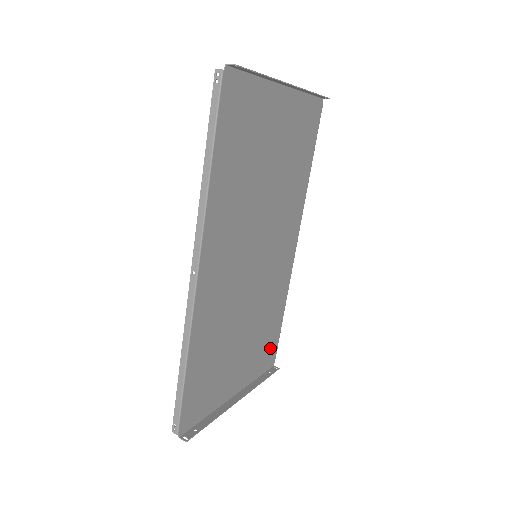
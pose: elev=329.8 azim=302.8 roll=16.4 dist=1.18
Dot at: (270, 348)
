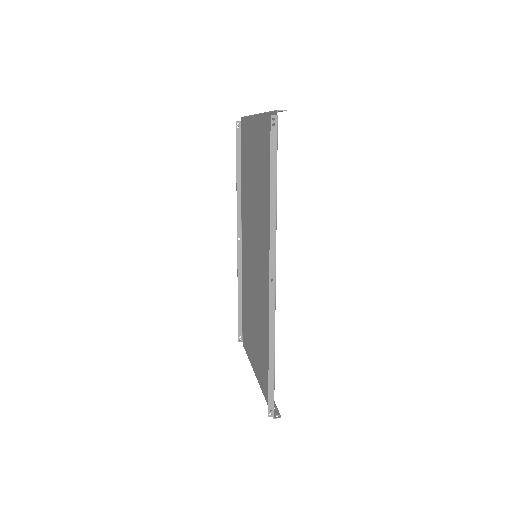
Dot at: (245, 331)
